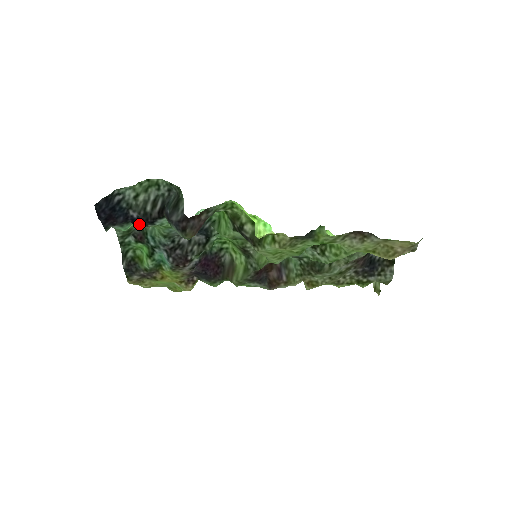
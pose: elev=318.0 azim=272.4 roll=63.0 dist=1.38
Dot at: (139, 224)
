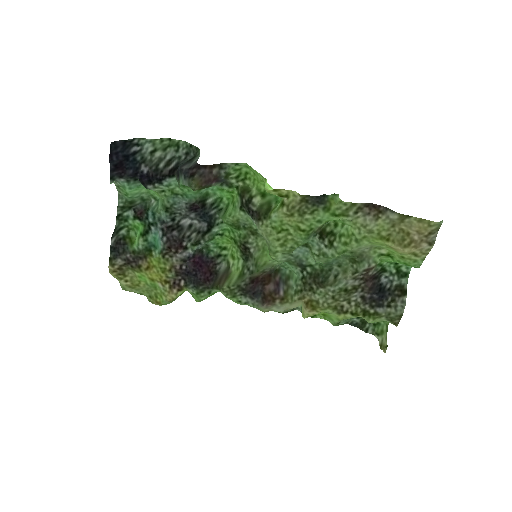
Dot at: (146, 181)
